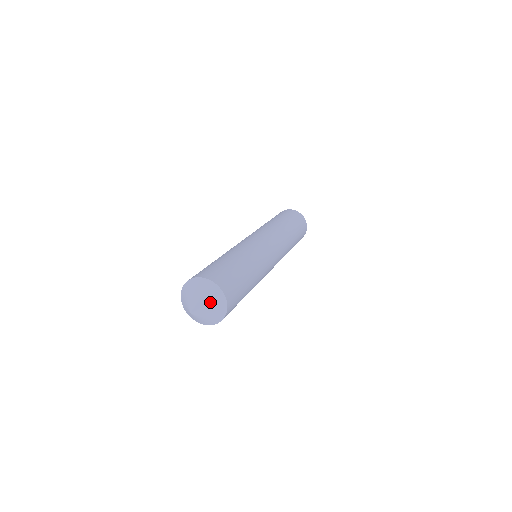
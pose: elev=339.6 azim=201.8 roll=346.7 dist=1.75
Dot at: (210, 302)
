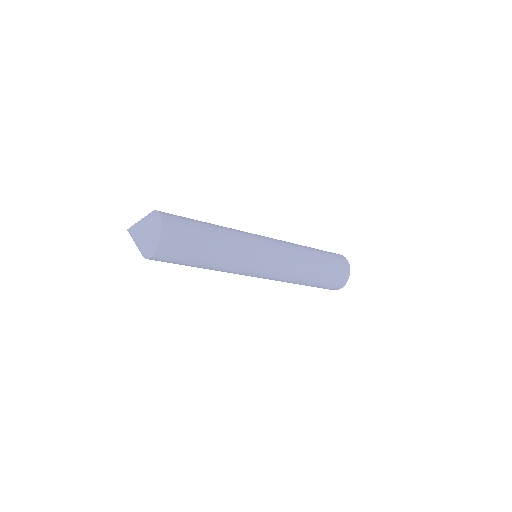
Dot at: (147, 223)
